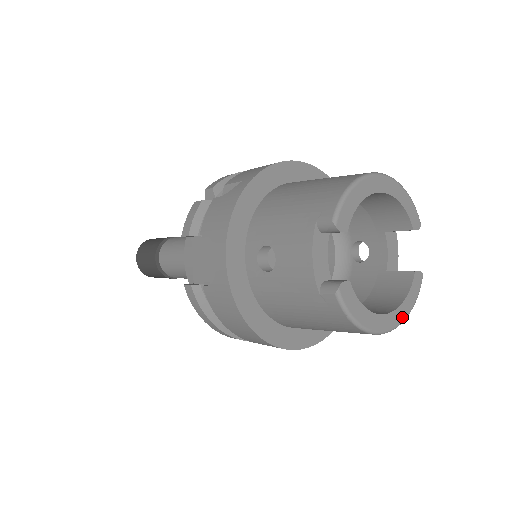
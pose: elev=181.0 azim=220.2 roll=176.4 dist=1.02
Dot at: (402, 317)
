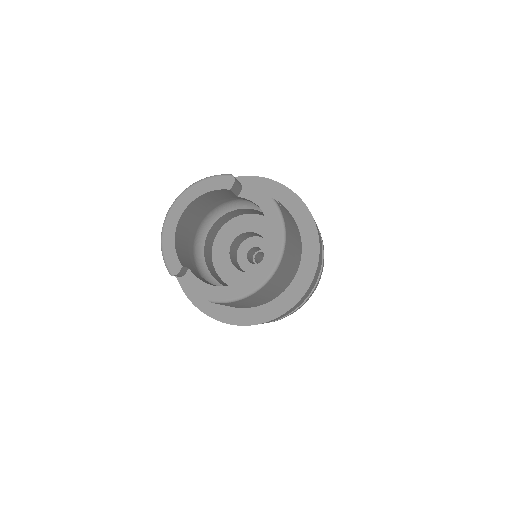
Dot at: (278, 246)
